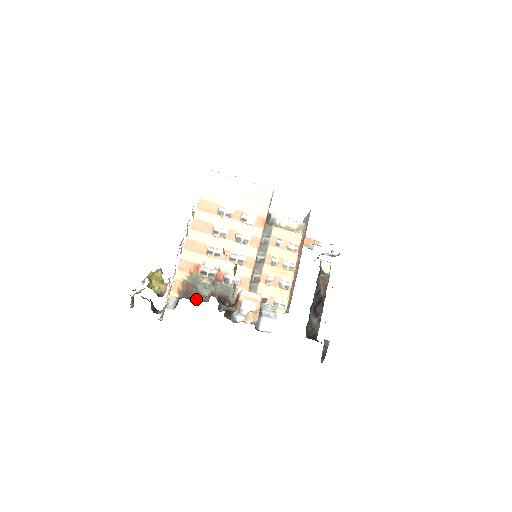
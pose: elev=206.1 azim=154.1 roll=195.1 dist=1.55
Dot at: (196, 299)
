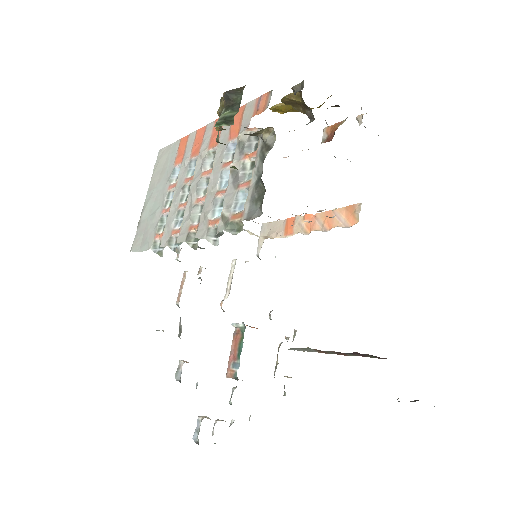
Dot at: occluded
